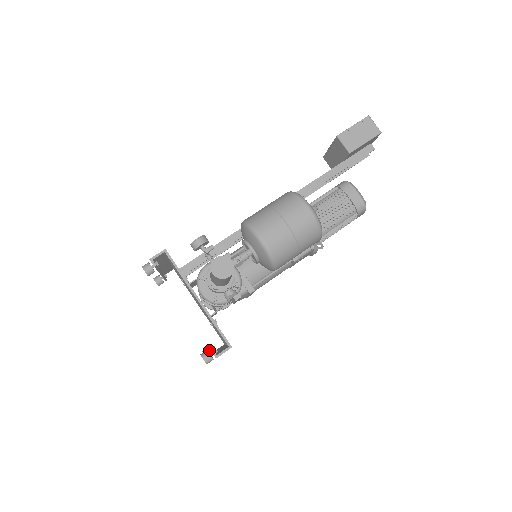
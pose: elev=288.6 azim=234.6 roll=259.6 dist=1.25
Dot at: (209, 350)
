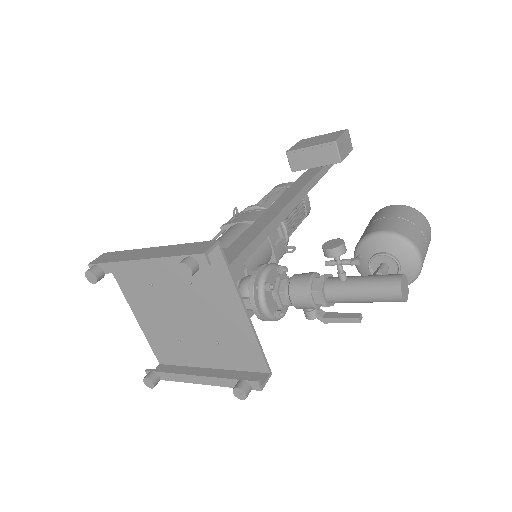
Dot at: (158, 375)
